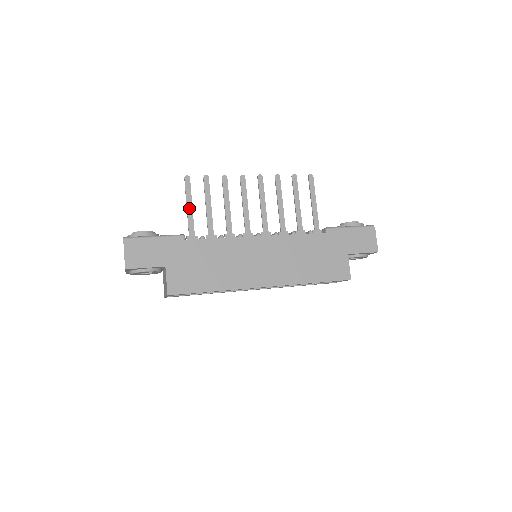
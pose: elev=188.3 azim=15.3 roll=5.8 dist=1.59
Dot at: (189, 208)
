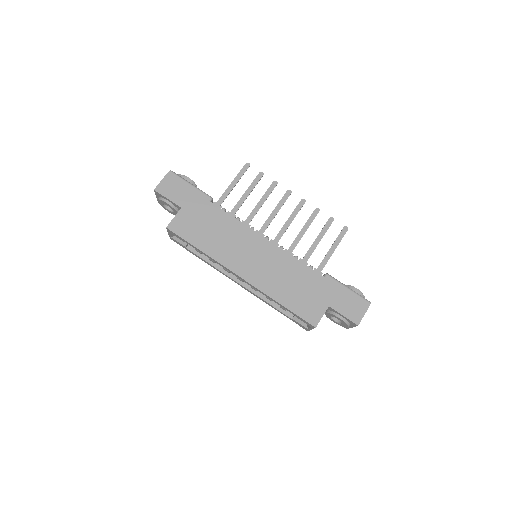
Dot at: (232, 185)
